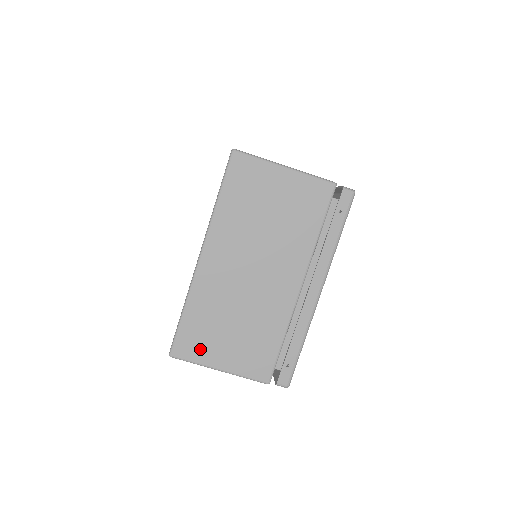
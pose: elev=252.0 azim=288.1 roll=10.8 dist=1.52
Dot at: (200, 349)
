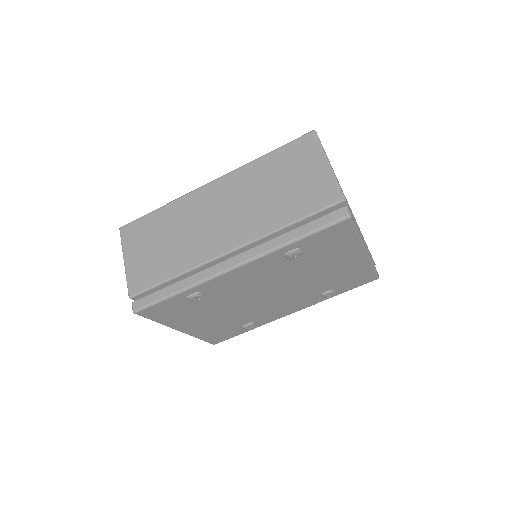
Dot at: occluded
